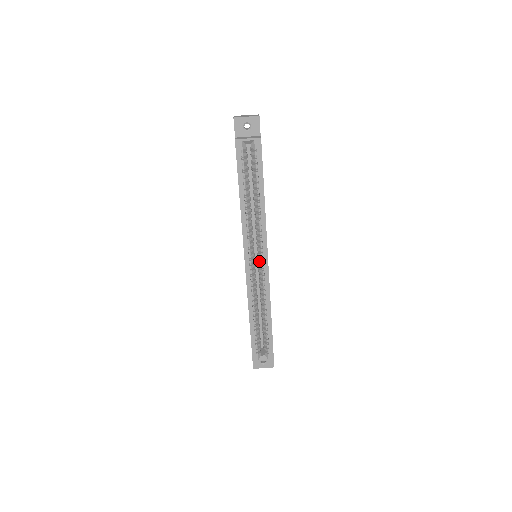
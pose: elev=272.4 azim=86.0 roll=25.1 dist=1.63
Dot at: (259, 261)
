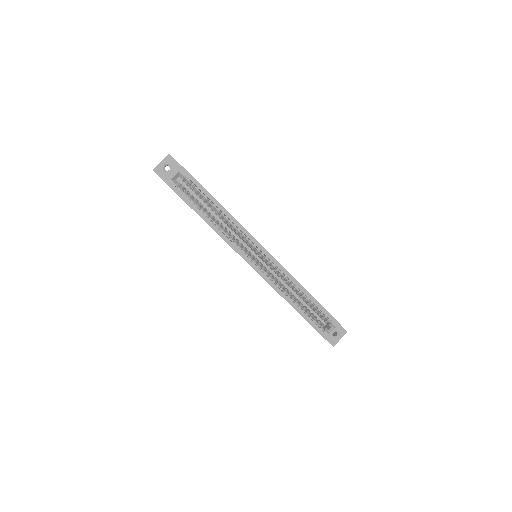
Dot at: (261, 257)
